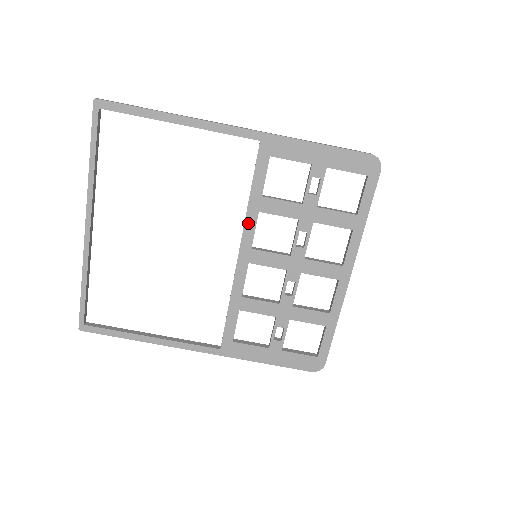
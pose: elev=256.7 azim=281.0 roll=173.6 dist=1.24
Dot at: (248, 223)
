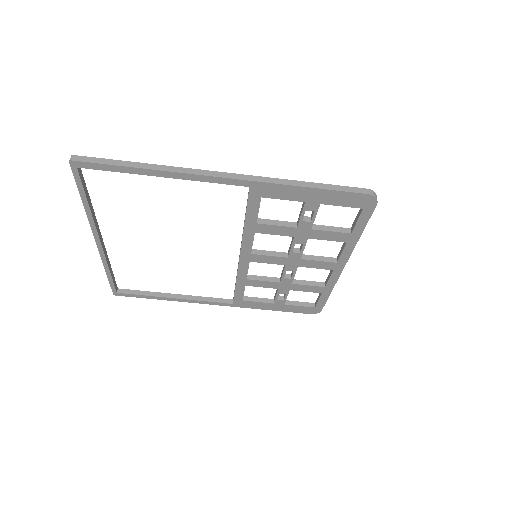
Dot at: (246, 239)
